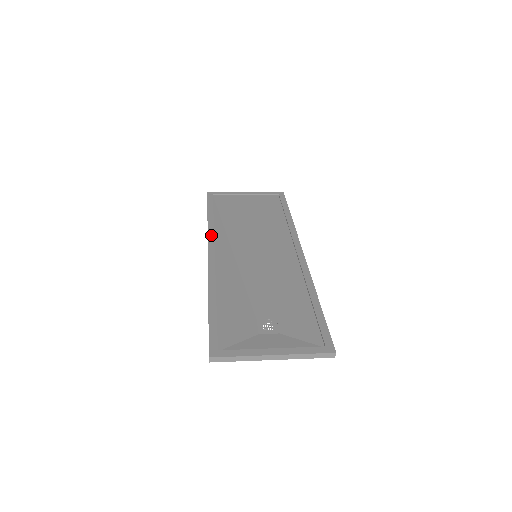
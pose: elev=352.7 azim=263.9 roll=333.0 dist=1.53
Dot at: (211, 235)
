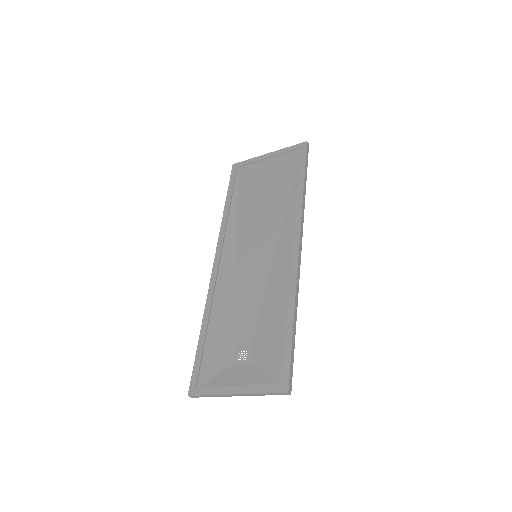
Dot at: (222, 234)
